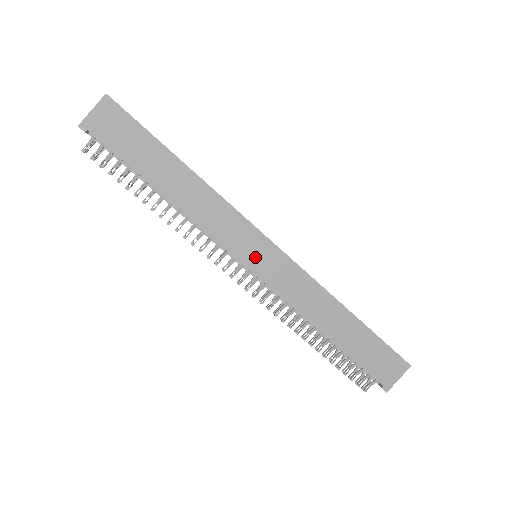
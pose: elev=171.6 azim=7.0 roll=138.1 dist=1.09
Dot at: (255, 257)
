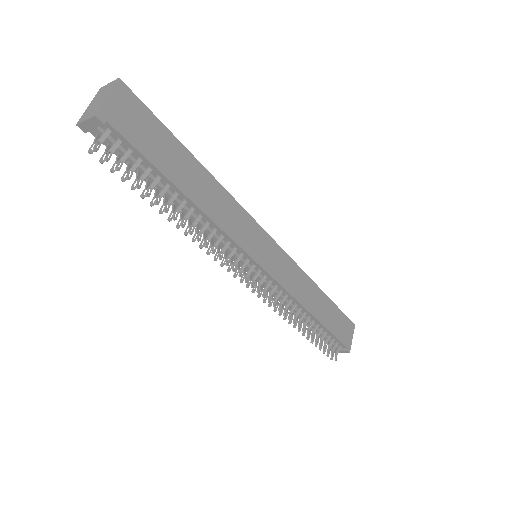
Dot at: (264, 255)
